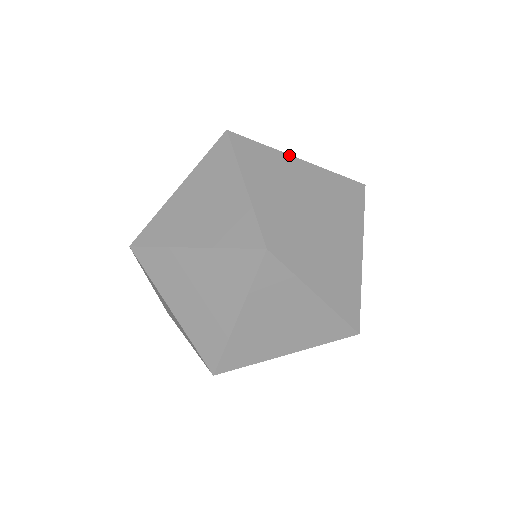
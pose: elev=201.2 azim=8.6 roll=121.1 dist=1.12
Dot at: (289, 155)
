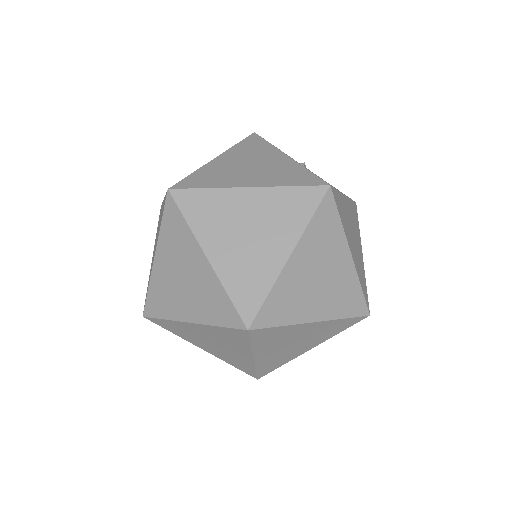
Dot at: (283, 153)
